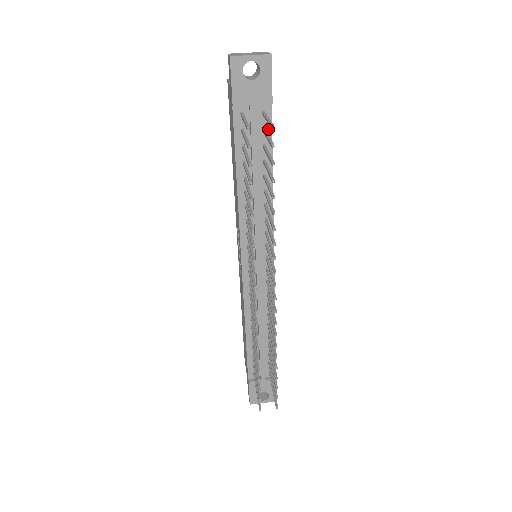
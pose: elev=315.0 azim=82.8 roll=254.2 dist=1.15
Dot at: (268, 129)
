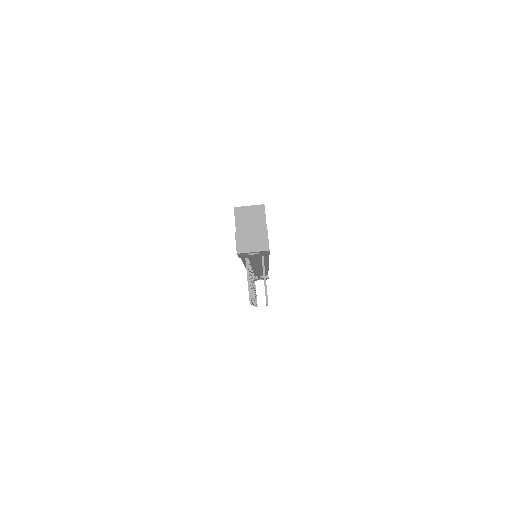
Dot at: occluded
